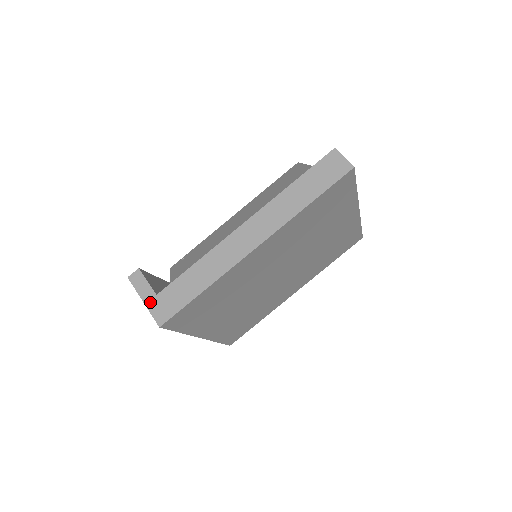
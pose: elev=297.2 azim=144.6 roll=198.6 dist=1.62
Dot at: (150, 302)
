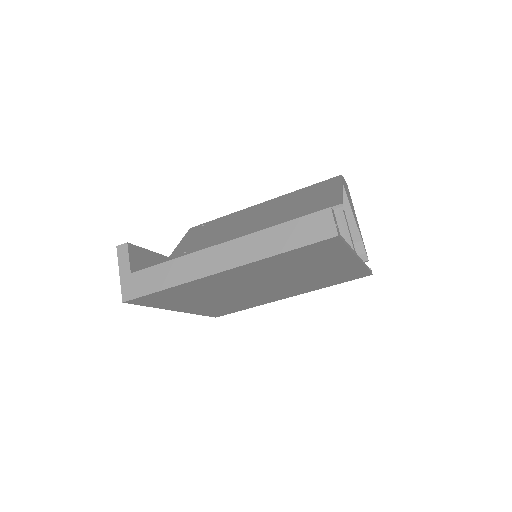
Dot at: (124, 277)
